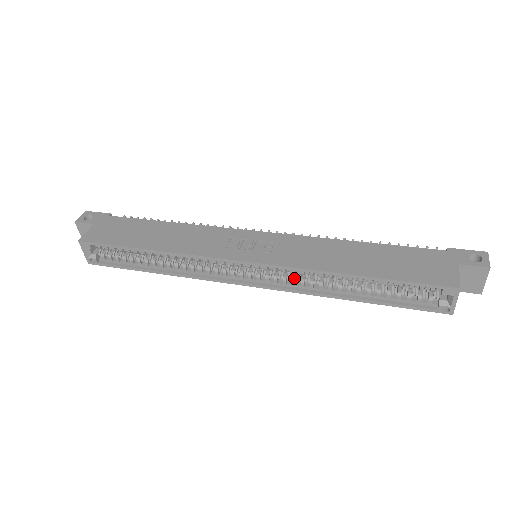
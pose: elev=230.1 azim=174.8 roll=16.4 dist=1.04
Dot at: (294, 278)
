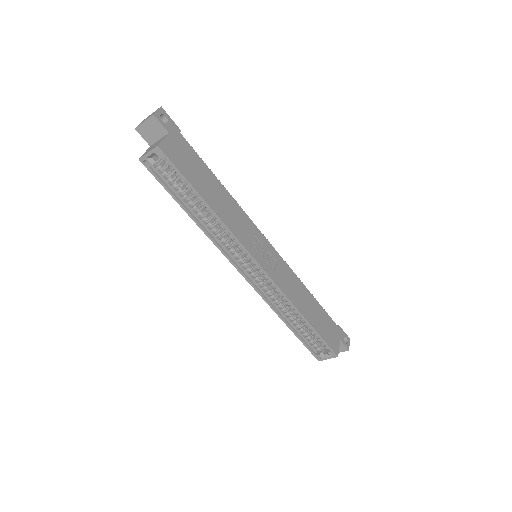
Dot at: (270, 291)
